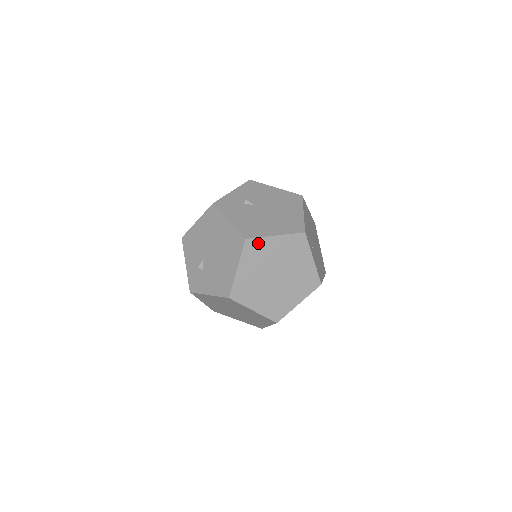
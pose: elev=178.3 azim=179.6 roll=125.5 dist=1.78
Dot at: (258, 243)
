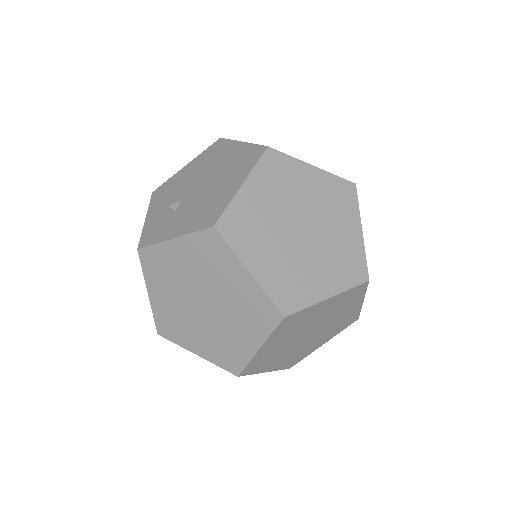
Dot at: (285, 162)
